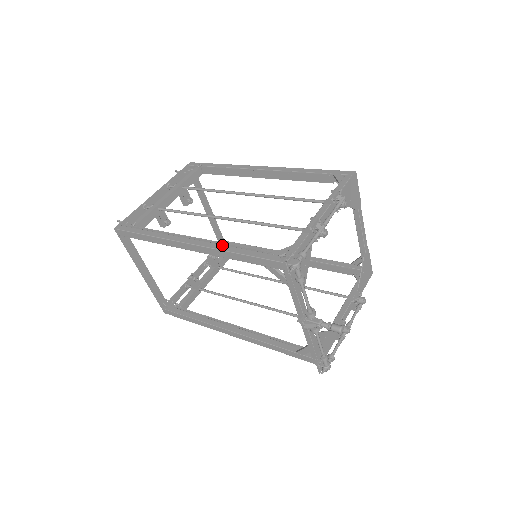
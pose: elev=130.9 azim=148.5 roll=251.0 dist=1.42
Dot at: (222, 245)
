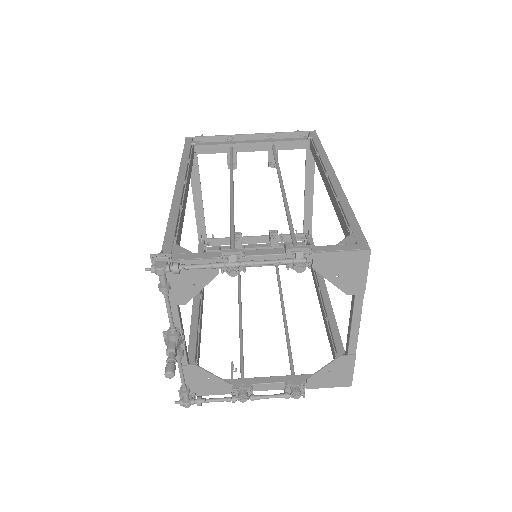
Dot at: (178, 205)
